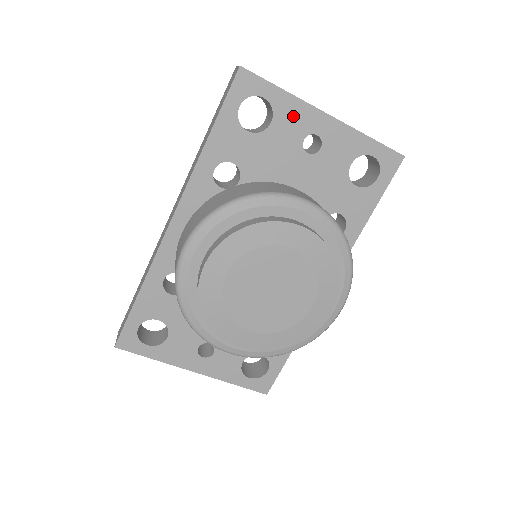
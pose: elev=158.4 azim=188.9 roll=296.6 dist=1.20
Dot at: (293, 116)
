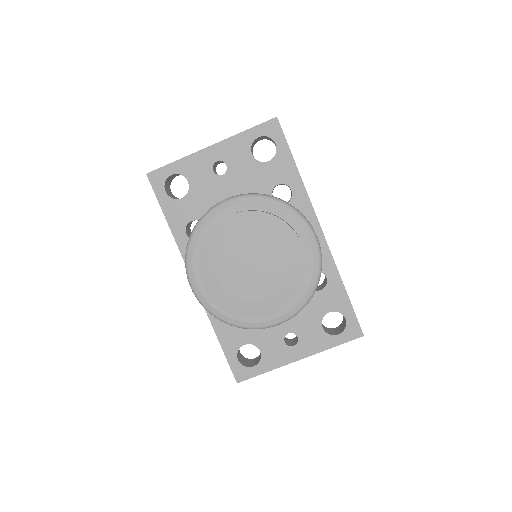
Dot at: (195, 167)
